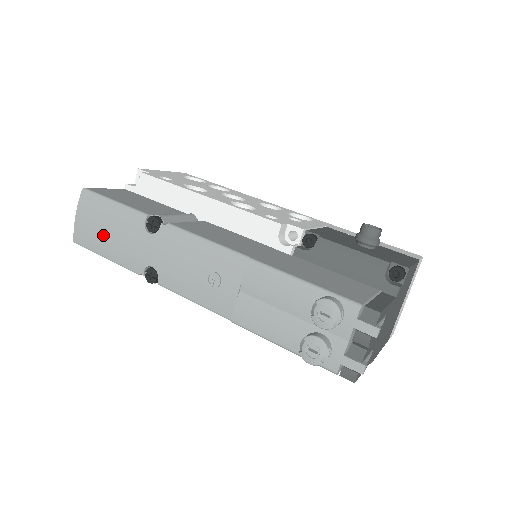
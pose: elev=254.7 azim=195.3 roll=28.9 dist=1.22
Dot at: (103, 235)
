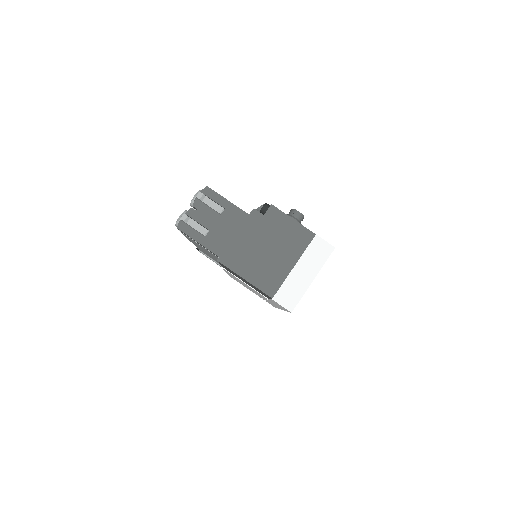
Dot at: occluded
